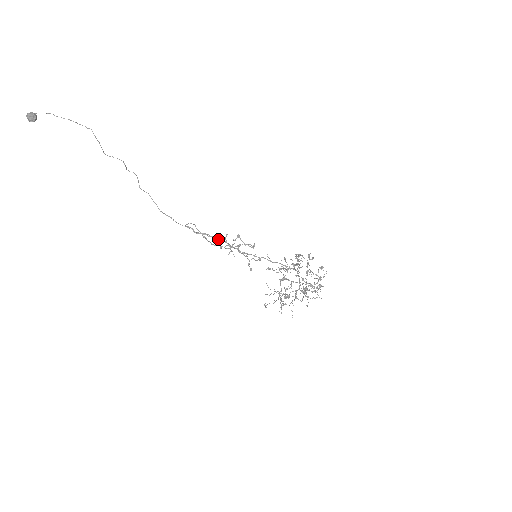
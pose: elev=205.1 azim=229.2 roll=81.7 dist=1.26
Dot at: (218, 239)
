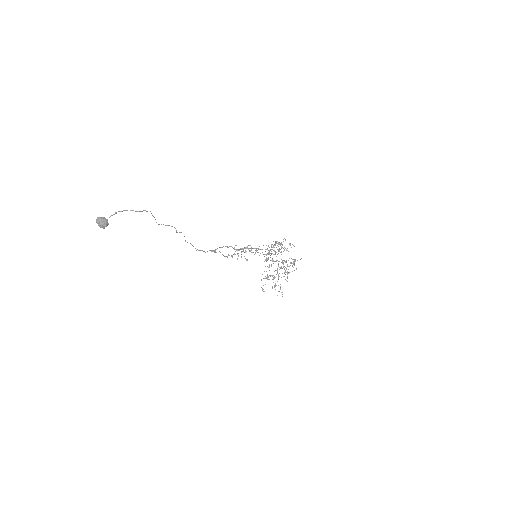
Dot at: (227, 247)
